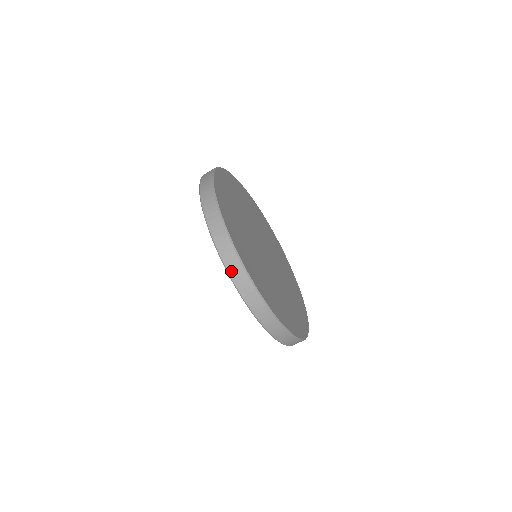
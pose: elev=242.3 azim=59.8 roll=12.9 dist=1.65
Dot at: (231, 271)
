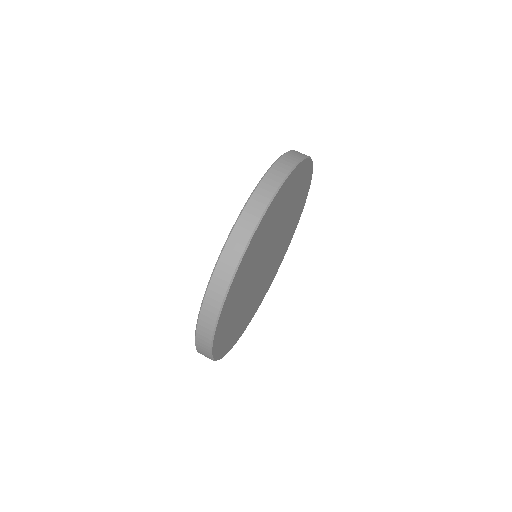
Dot at: (275, 168)
